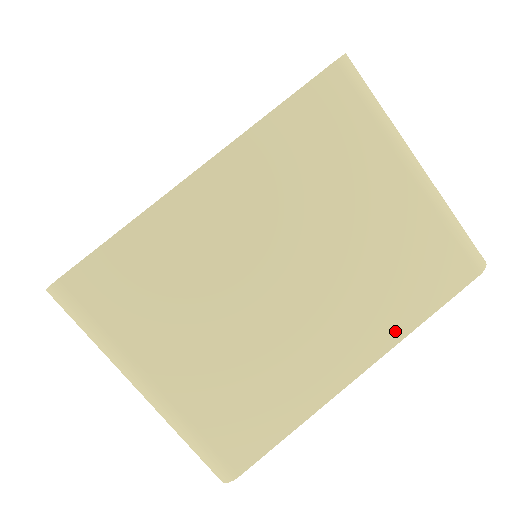
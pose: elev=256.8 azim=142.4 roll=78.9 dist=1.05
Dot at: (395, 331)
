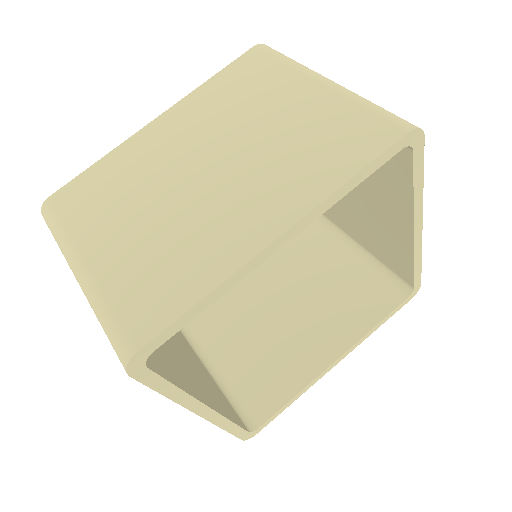
Dot at: (315, 193)
